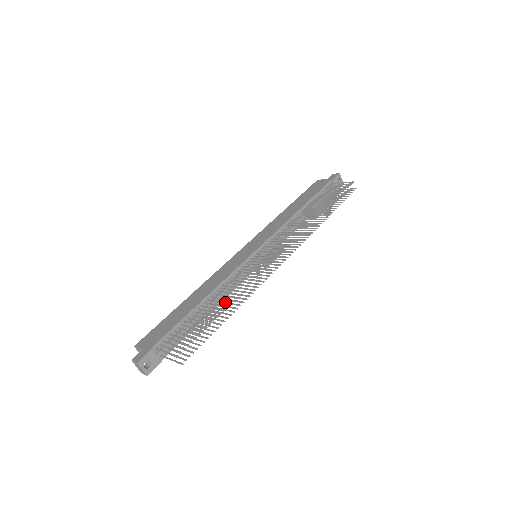
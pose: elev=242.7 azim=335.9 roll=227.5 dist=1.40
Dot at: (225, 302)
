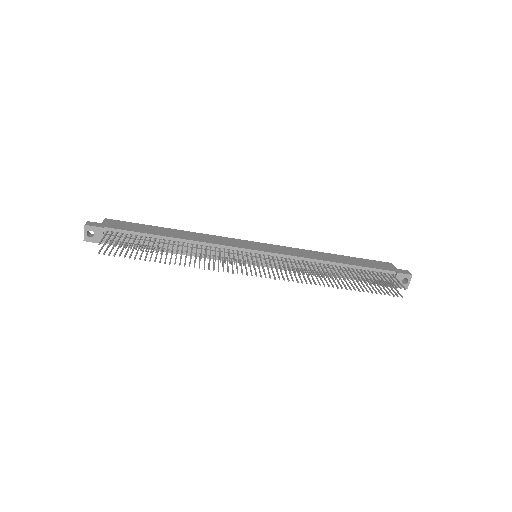
Dot at: occluded
